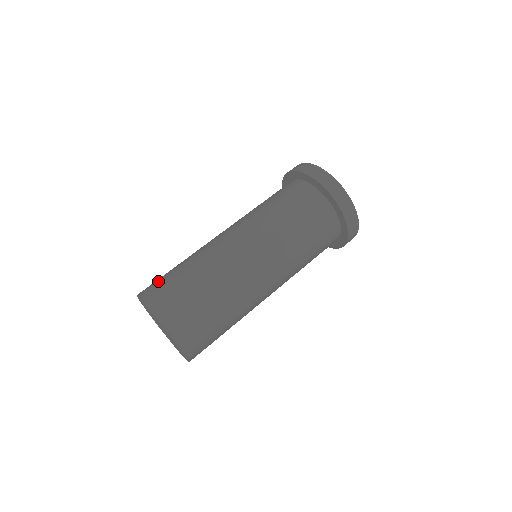
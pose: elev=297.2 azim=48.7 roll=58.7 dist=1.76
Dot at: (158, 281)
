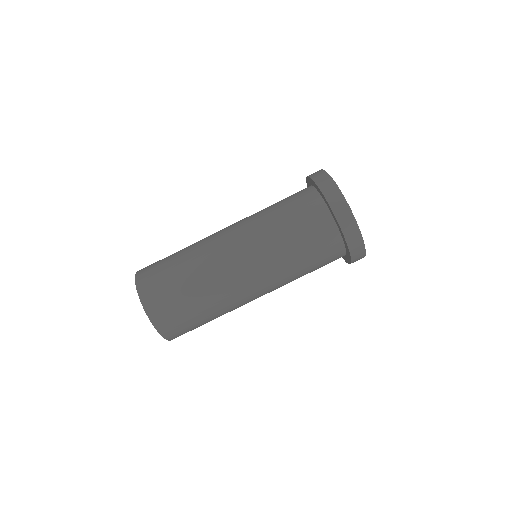
Dot at: (168, 307)
